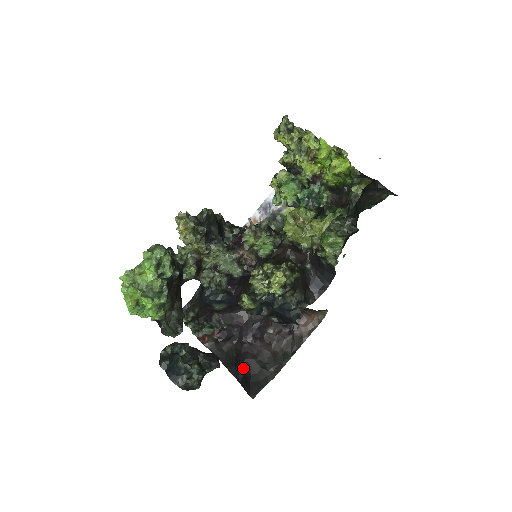
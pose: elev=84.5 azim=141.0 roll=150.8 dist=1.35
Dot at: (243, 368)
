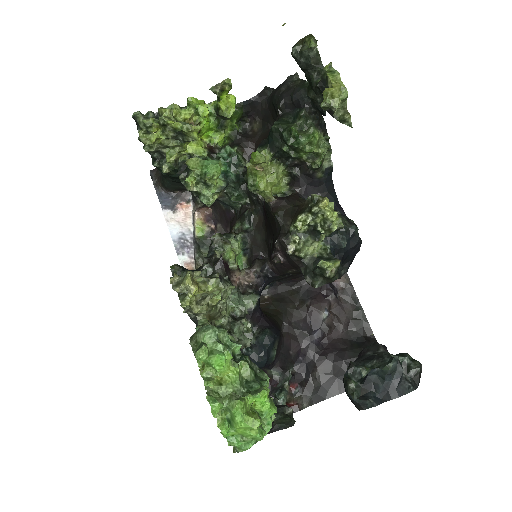
Dot at: occluded
